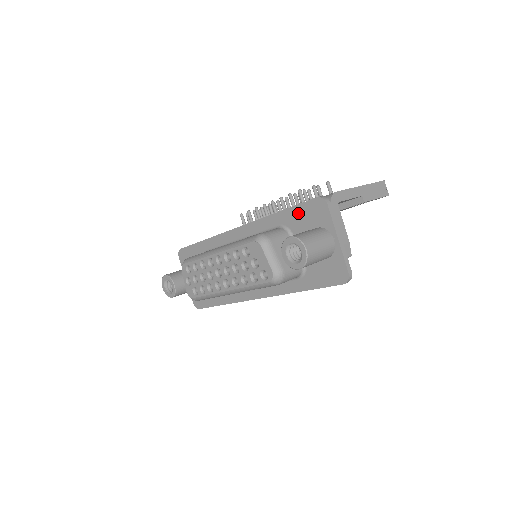
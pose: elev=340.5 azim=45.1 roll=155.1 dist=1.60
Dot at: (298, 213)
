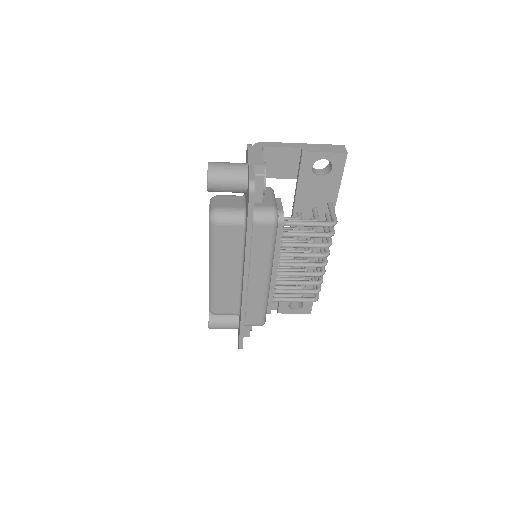
Dot at: occluded
